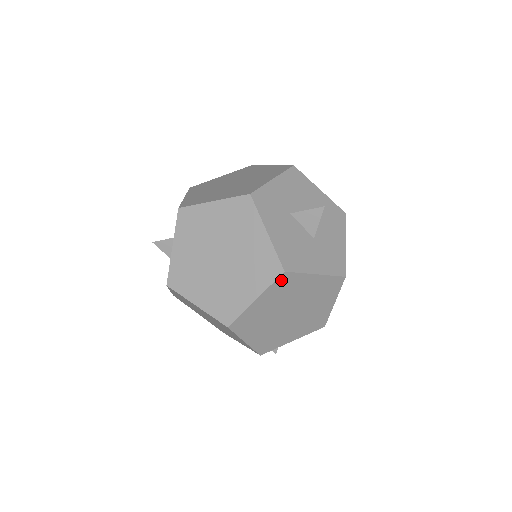
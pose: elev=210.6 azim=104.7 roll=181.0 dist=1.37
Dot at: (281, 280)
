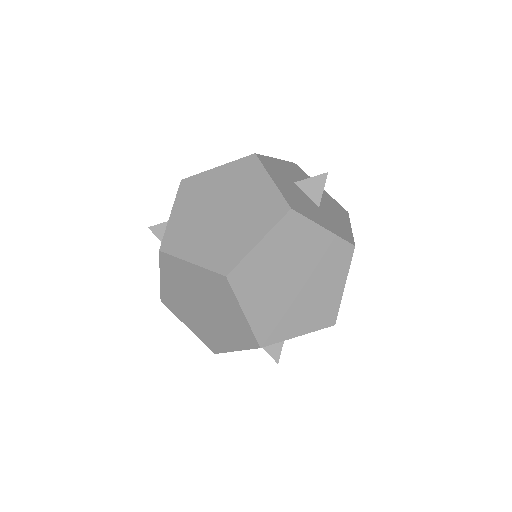
Dot at: (287, 221)
